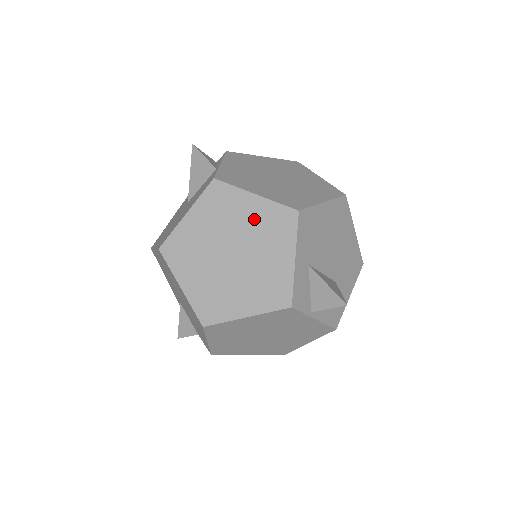
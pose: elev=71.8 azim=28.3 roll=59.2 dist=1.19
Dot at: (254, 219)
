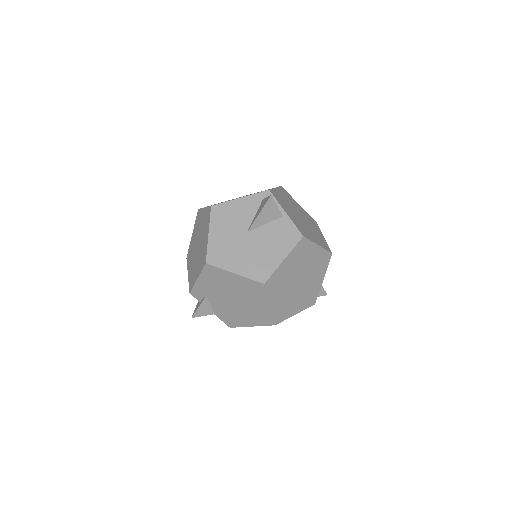
Dot at: (314, 260)
